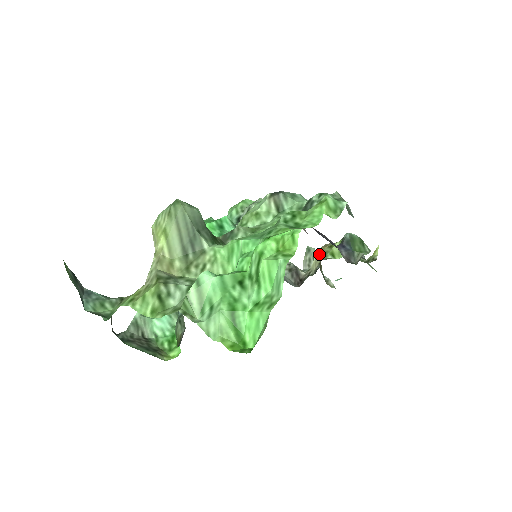
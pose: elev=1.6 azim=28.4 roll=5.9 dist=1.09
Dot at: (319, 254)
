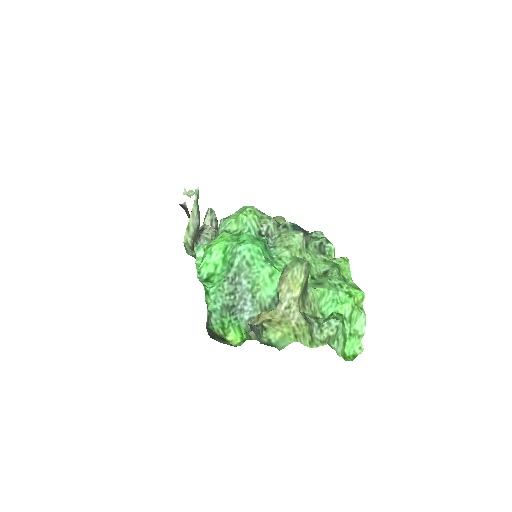
Dot at: occluded
